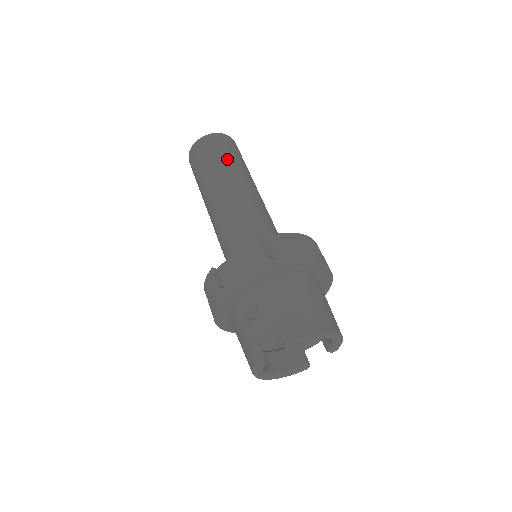
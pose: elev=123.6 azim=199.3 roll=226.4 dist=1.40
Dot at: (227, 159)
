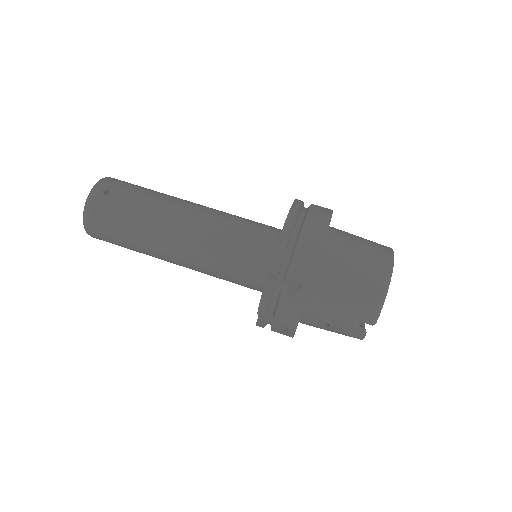
Dot at: (131, 220)
